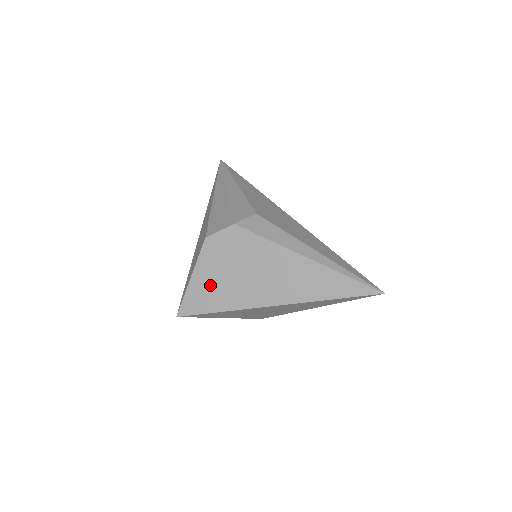
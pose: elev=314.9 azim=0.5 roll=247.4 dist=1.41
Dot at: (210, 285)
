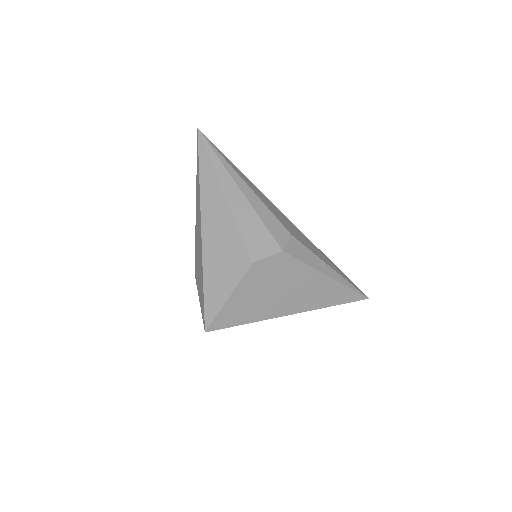
Dot at: (246, 303)
